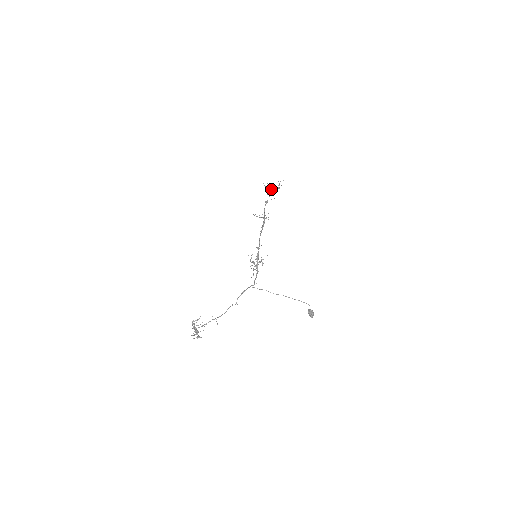
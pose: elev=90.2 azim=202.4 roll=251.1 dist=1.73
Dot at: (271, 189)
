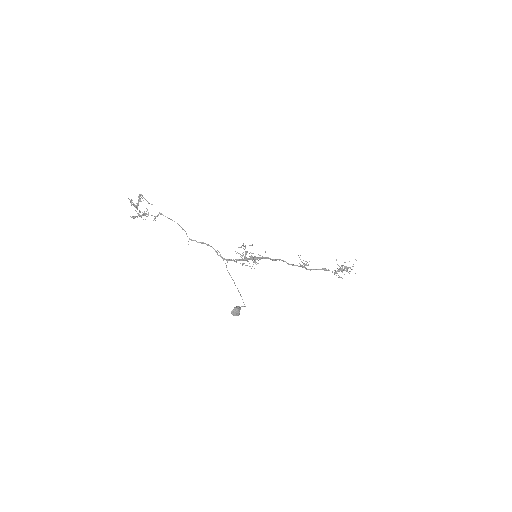
Dot at: (342, 269)
